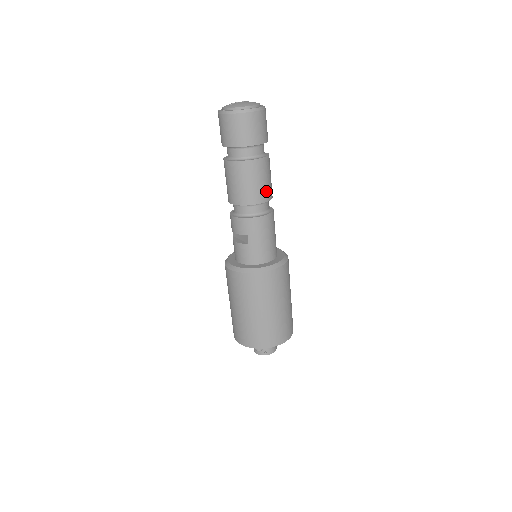
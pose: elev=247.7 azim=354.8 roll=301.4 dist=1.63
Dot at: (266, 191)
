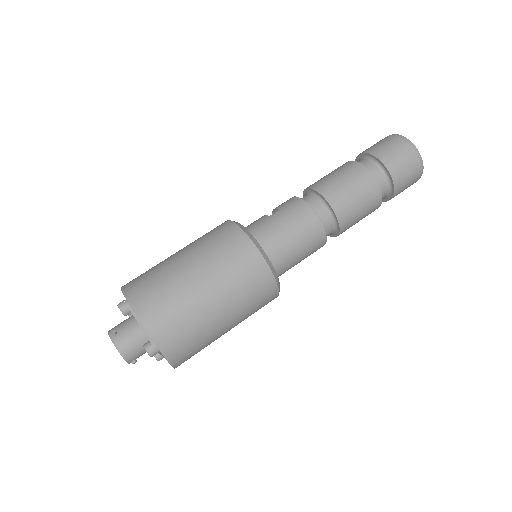
Dot at: (343, 201)
